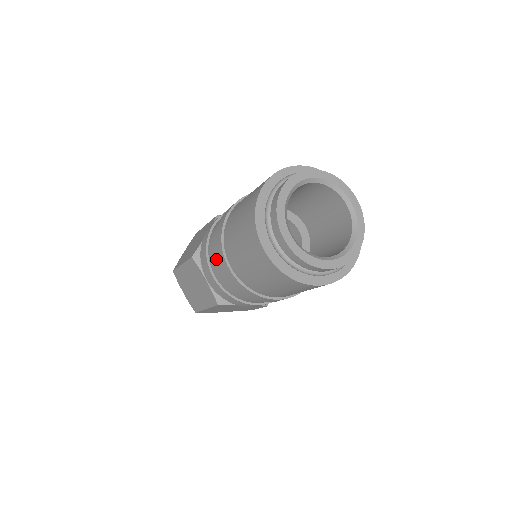
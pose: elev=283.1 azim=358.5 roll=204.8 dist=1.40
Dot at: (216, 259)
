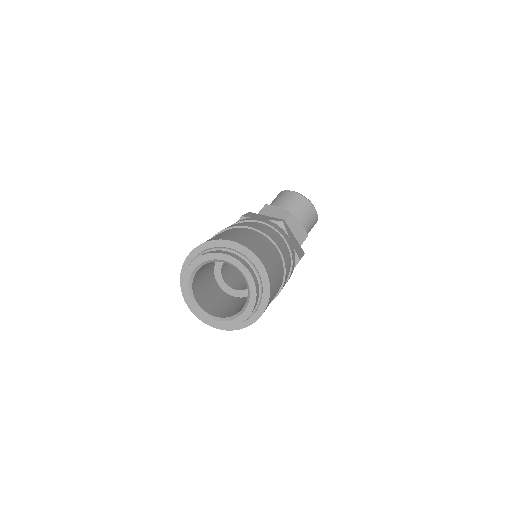
Dot at: occluded
